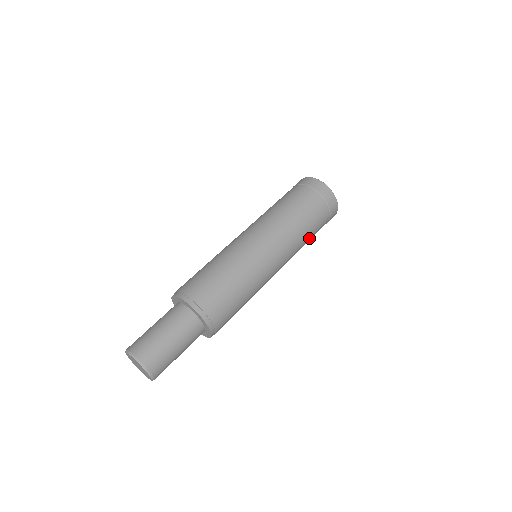
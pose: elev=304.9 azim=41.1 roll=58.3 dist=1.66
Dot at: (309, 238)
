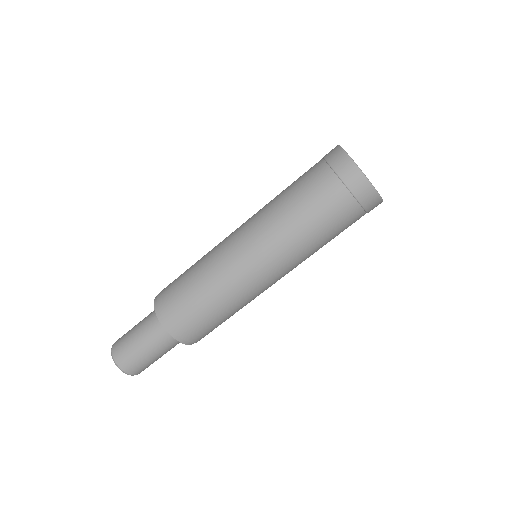
Dot at: occluded
